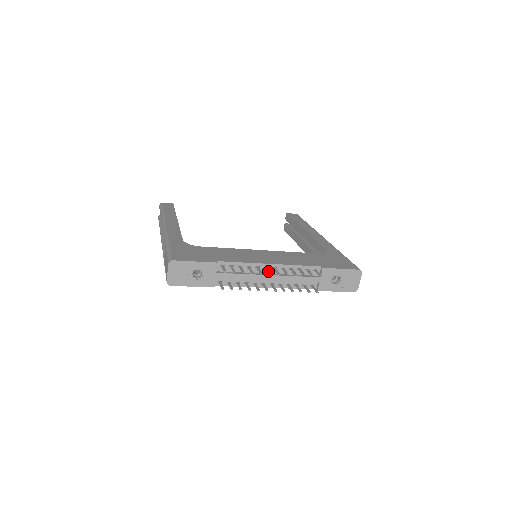
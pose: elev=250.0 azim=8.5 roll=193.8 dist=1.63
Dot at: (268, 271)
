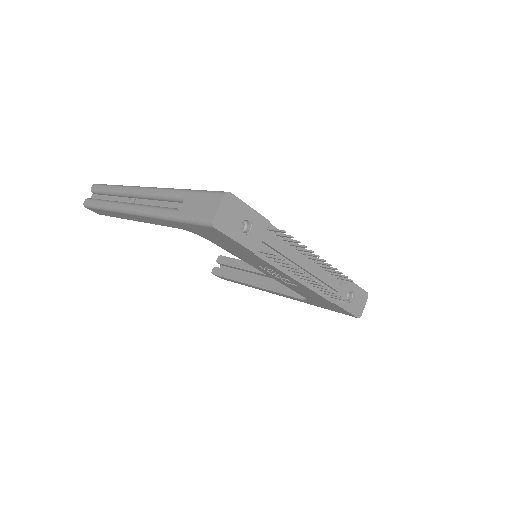
Dot at: (314, 254)
